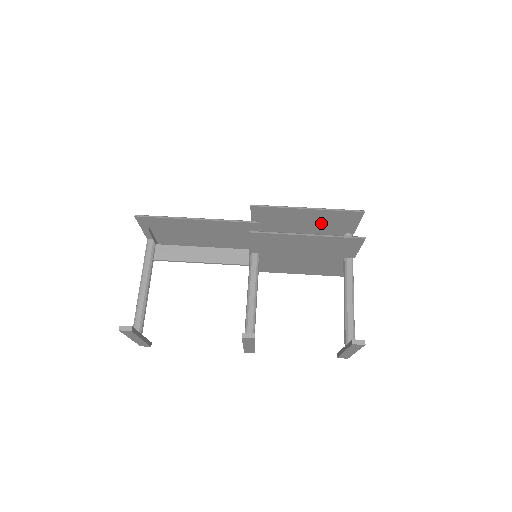
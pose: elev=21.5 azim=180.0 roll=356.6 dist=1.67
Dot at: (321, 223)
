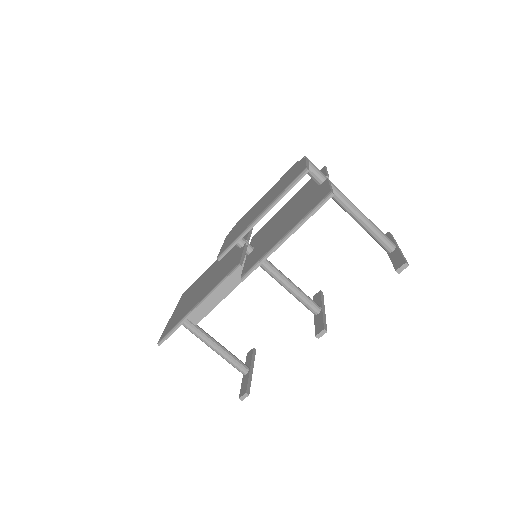
Dot at: occluded
